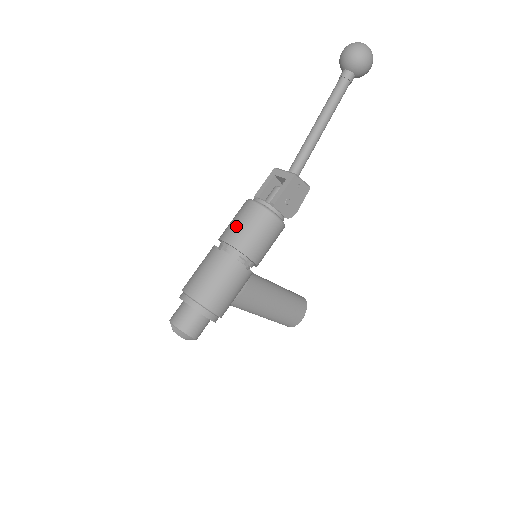
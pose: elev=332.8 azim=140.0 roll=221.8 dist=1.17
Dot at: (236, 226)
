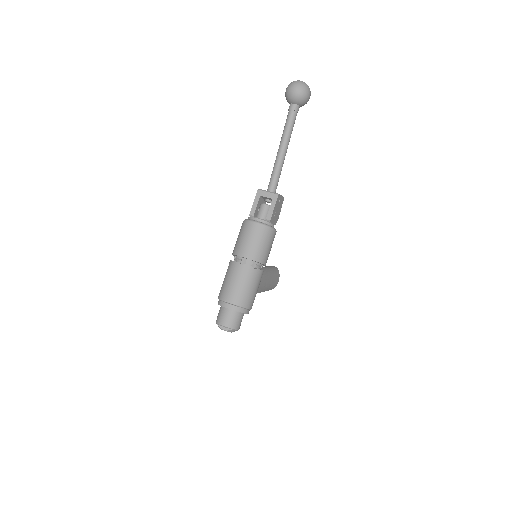
Dot at: (249, 244)
